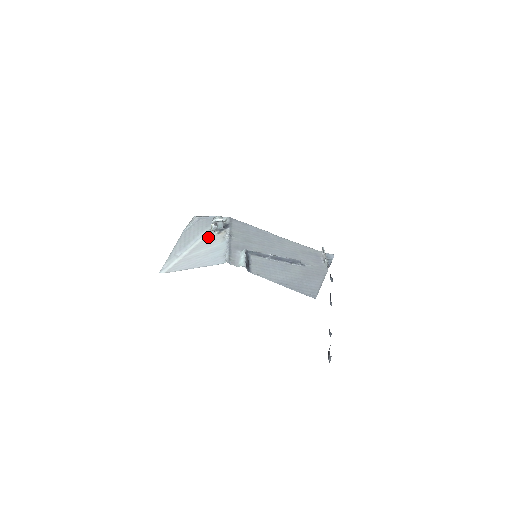
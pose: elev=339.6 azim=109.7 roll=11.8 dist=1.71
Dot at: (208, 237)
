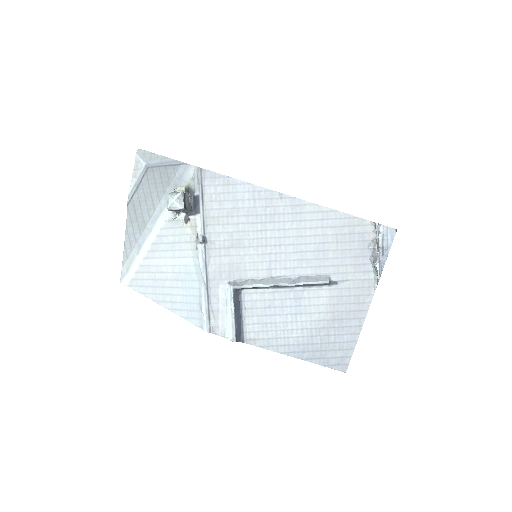
Dot at: (171, 222)
